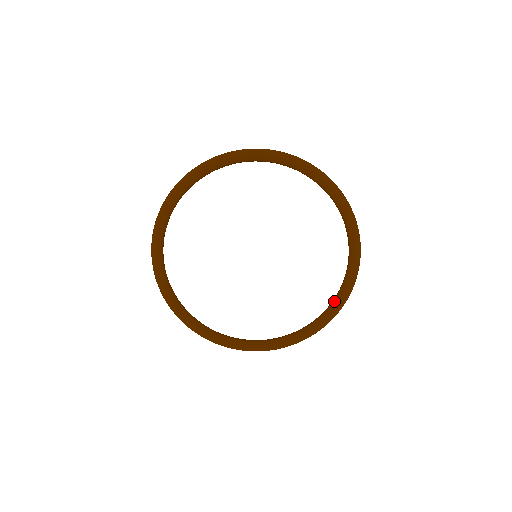
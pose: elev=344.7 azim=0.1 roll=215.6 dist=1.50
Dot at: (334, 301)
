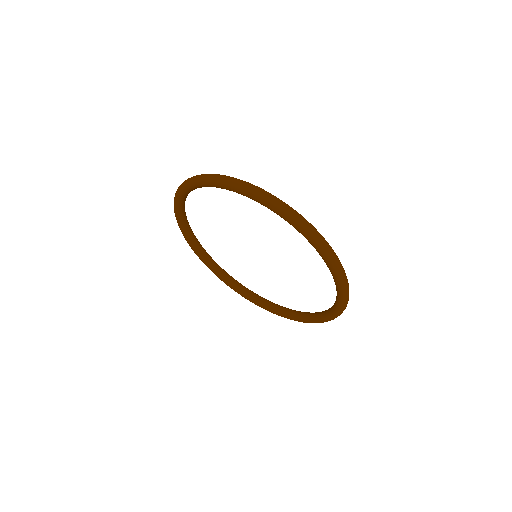
Dot at: (265, 304)
